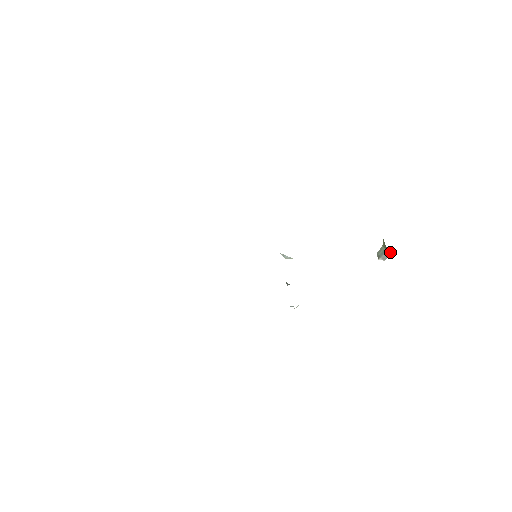
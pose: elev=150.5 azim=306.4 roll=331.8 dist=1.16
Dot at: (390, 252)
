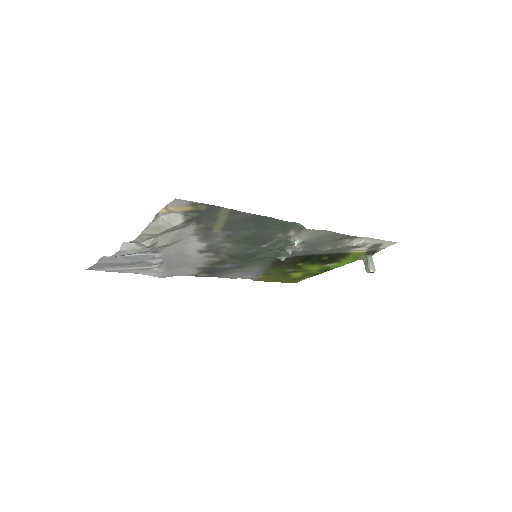
Dot at: (372, 260)
